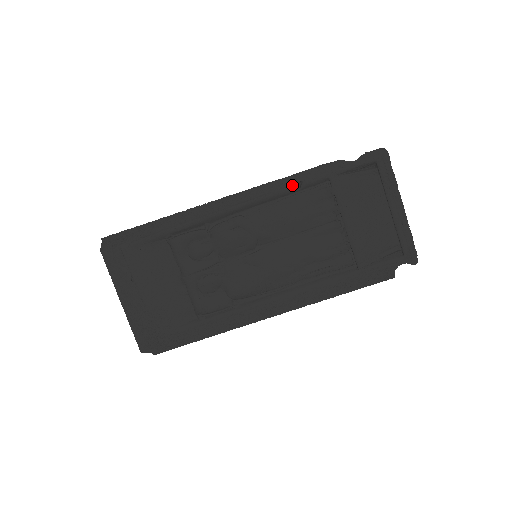
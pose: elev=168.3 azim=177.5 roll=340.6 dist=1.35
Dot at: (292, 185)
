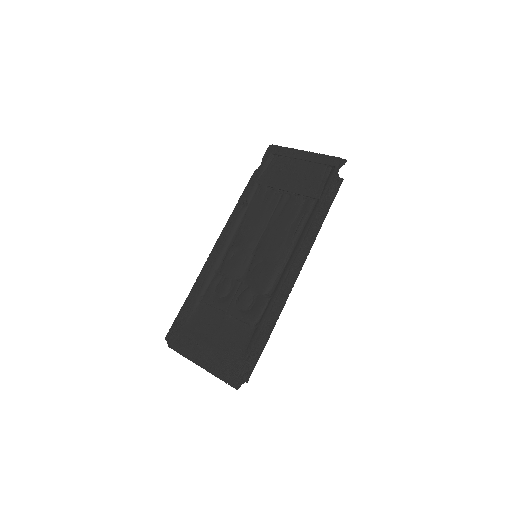
Dot at: (242, 206)
